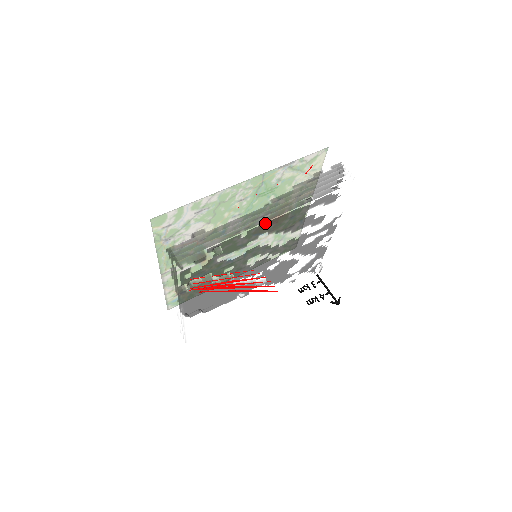
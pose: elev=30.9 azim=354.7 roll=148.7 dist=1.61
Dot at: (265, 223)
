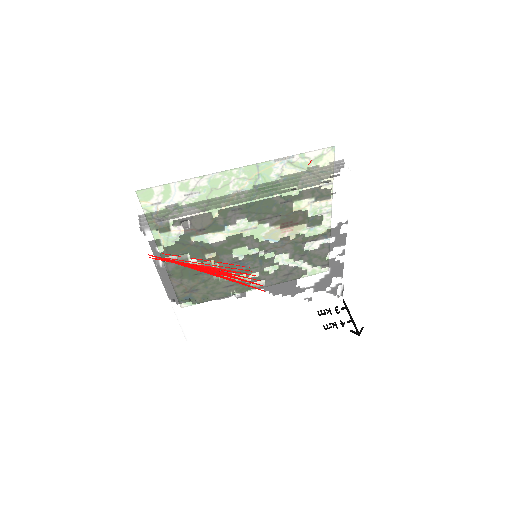
Dot at: (239, 205)
